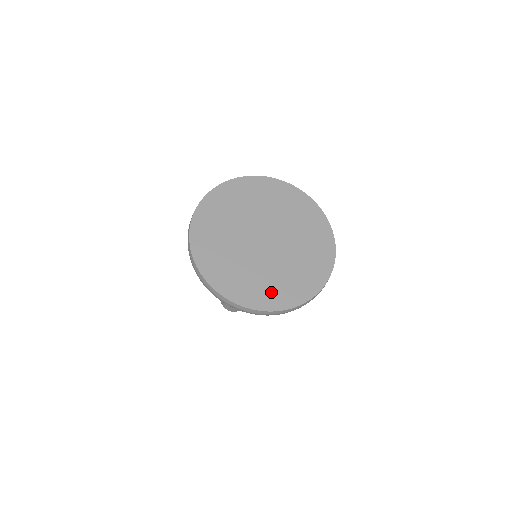
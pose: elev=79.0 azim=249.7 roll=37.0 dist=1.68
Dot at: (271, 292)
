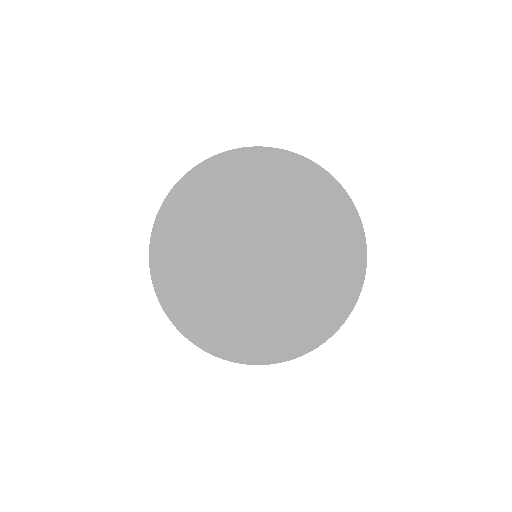
Dot at: (280, 334)
